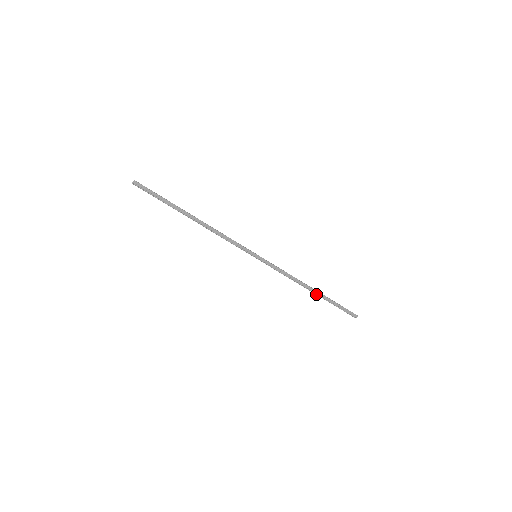
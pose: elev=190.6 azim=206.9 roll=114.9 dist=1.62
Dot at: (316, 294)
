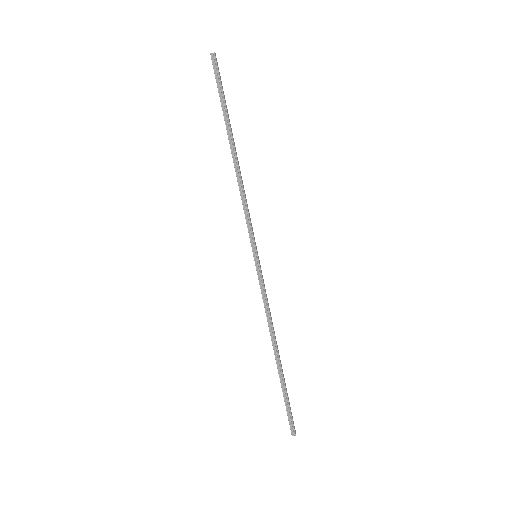
Dot at: (277, 364)
